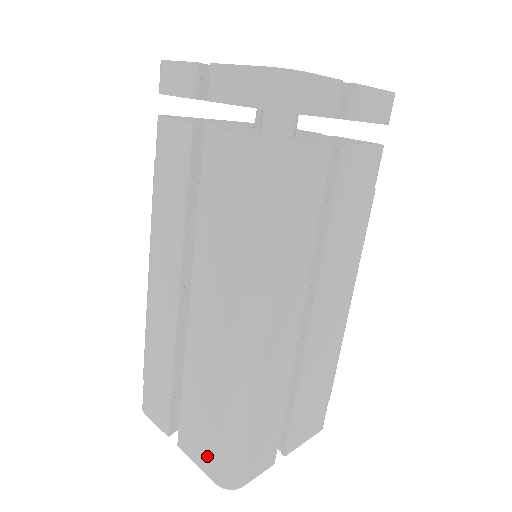
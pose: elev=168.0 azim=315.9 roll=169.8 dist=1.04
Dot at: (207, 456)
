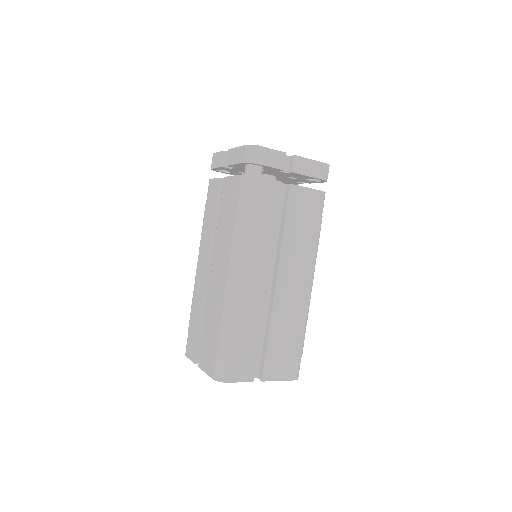
Dot at: (210, 362)
